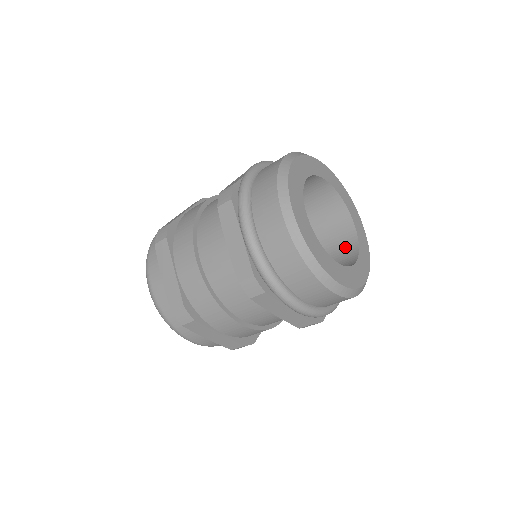
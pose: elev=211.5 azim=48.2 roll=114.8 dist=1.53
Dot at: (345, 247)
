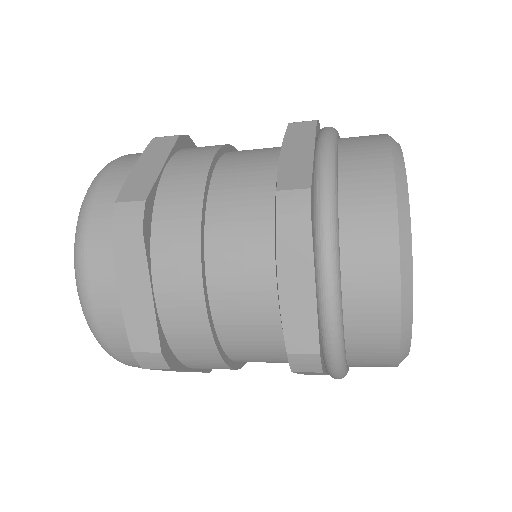
Dot at: occluded
